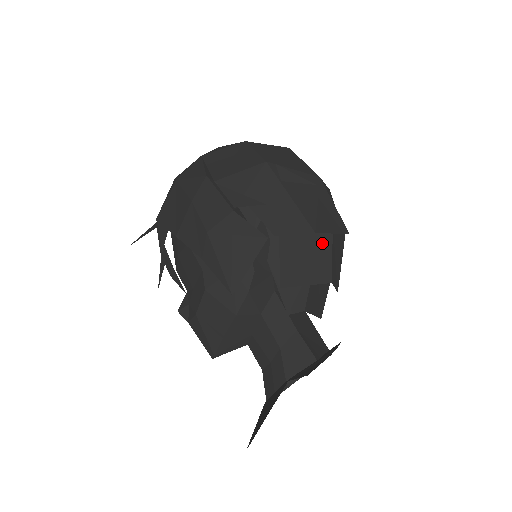
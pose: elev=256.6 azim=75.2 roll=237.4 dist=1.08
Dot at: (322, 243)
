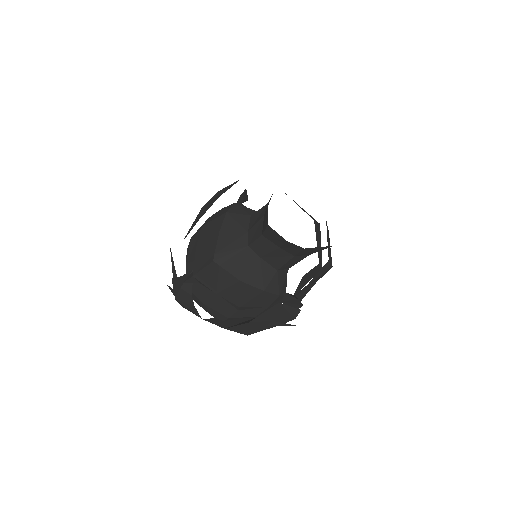
Dot at: occluded
